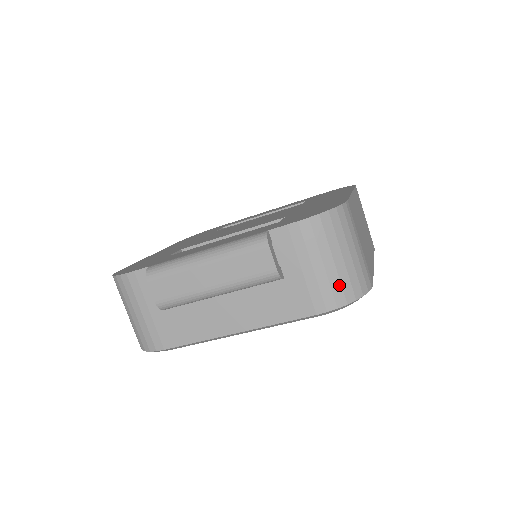
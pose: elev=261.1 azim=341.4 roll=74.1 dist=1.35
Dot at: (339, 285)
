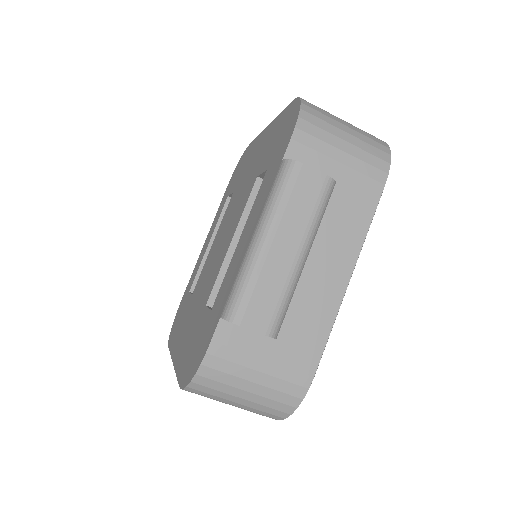
Dot at: (371, 147)
